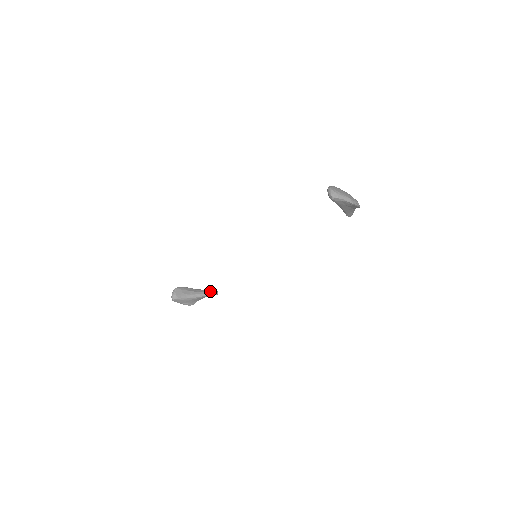
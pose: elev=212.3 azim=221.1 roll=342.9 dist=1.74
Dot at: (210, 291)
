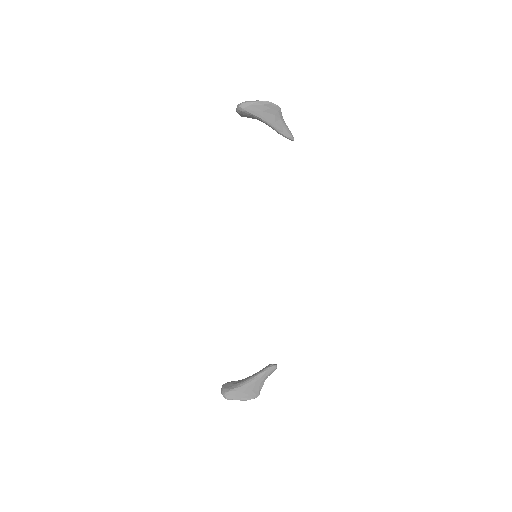
Dot at: (265, 367)
